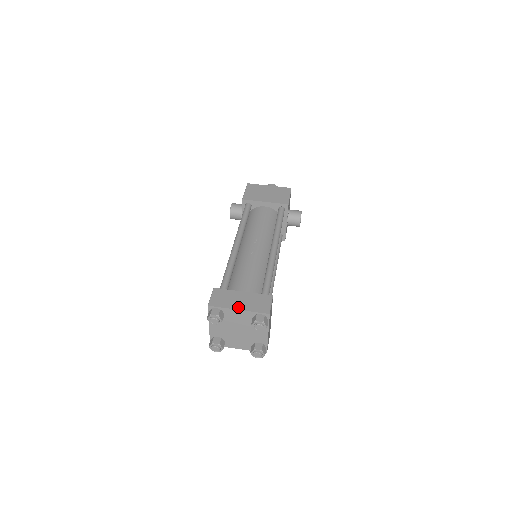
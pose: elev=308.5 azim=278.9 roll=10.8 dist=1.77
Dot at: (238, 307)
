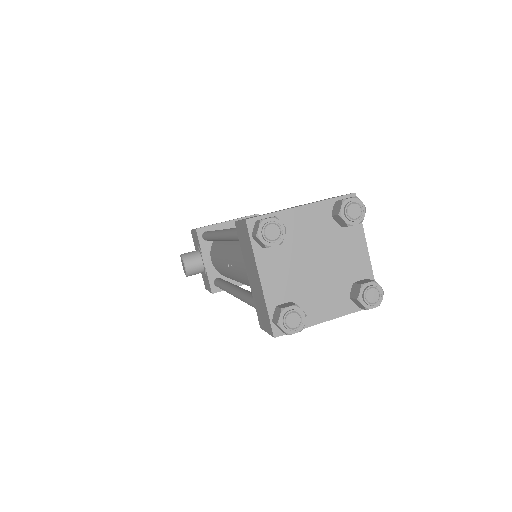
Dot at: (298, 206)
